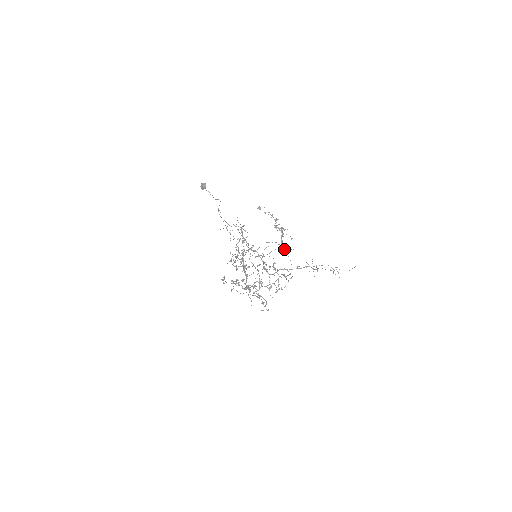
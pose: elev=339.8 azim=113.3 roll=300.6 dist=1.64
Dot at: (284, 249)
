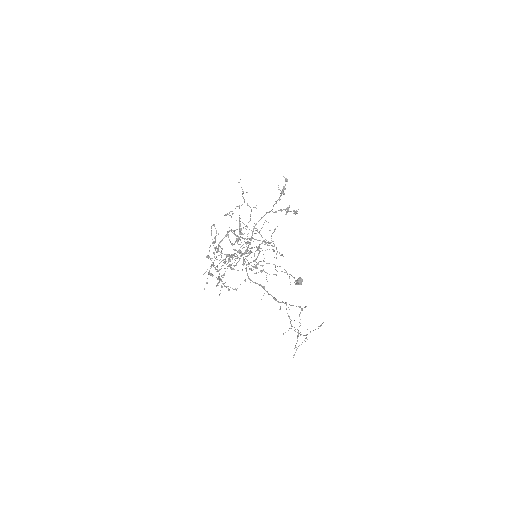
Dot at: (270, 211)
